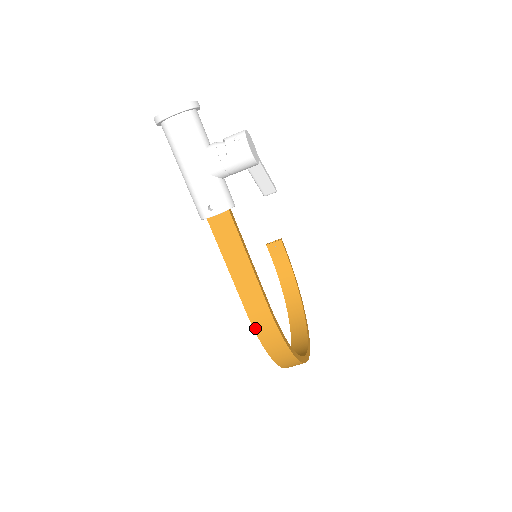
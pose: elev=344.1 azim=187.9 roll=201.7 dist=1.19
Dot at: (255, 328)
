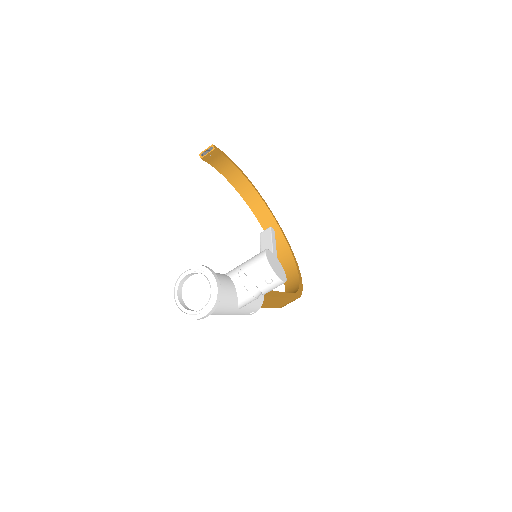
Dot at: occluded
